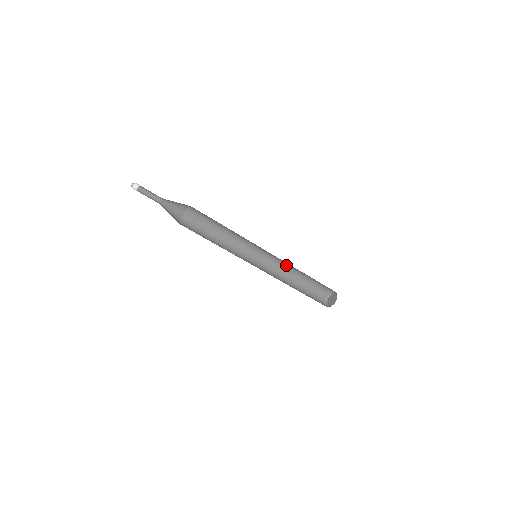
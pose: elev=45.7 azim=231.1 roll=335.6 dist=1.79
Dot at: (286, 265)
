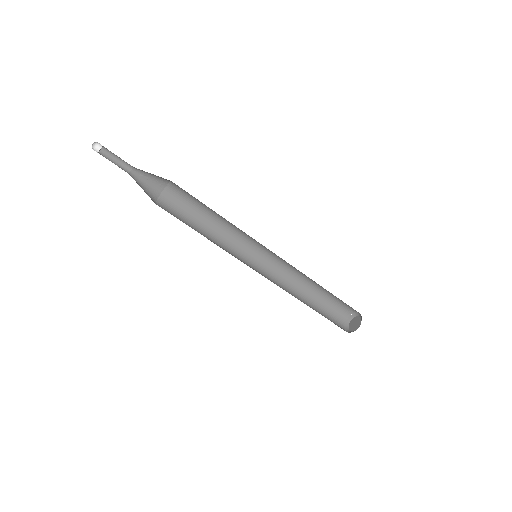
Dot at: occluded
